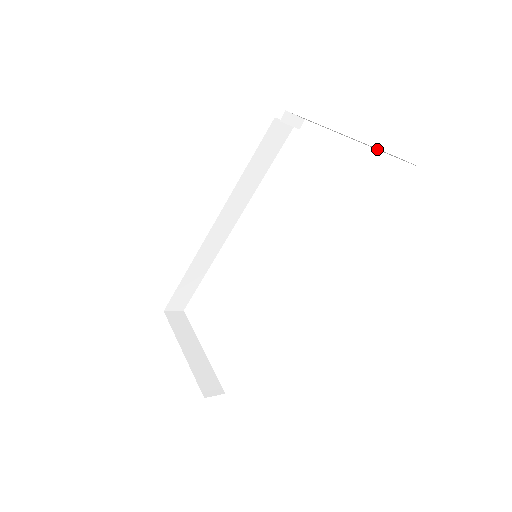
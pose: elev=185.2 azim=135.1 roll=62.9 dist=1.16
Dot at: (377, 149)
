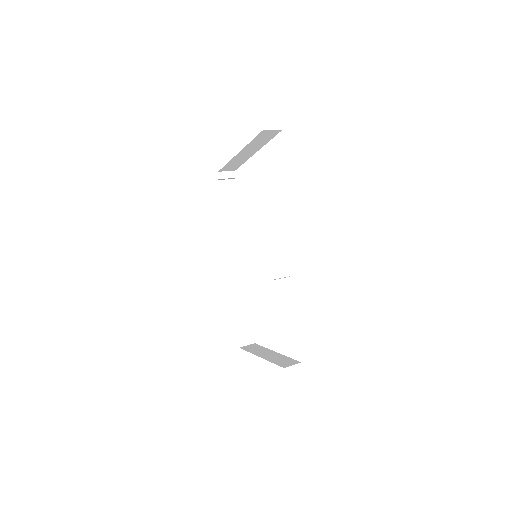
Dot at: (262, 144)
